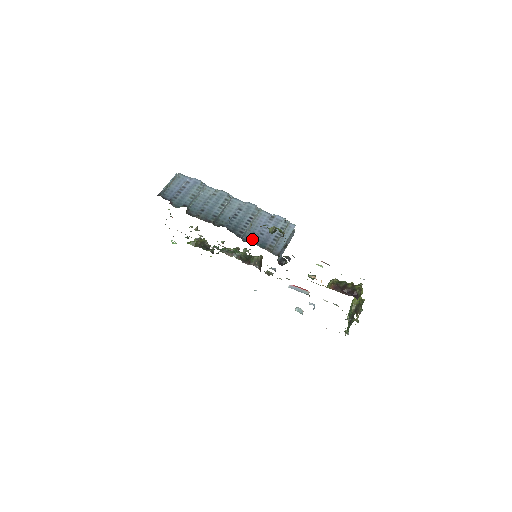
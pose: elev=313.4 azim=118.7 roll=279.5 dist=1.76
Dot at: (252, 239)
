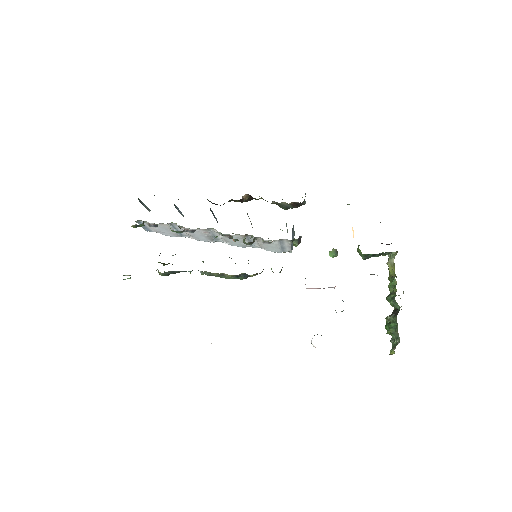
Dot at: occluded
